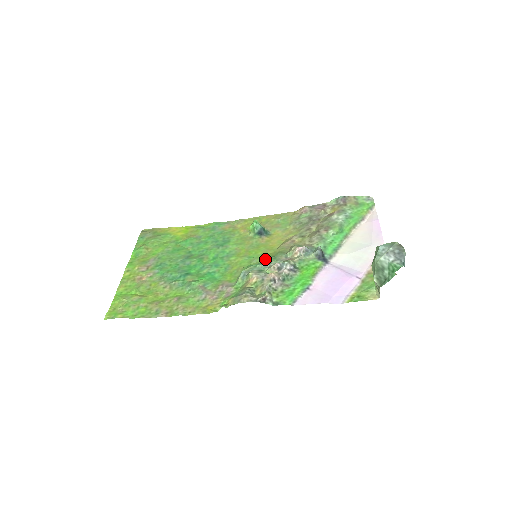
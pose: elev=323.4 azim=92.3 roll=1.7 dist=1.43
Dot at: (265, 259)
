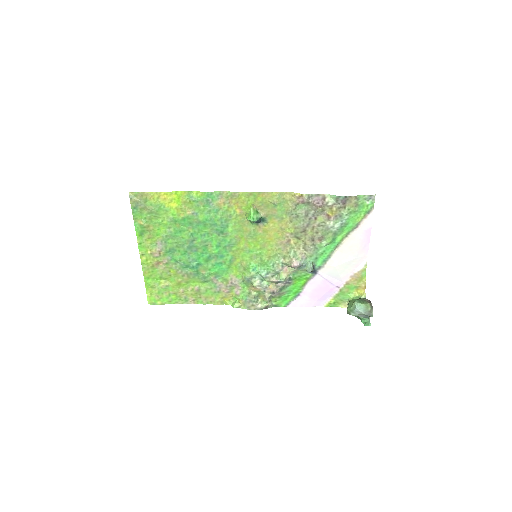
Dot at: (264, 262)
